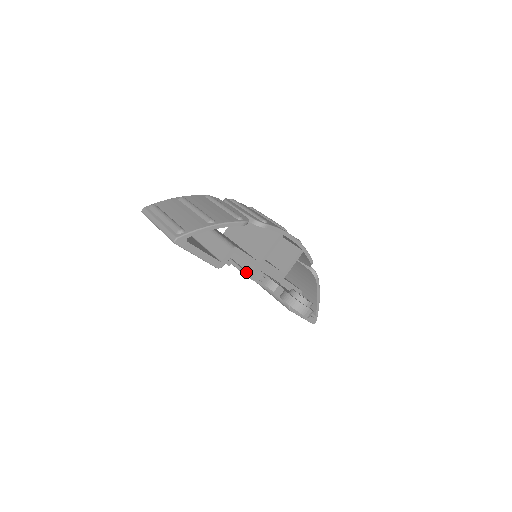
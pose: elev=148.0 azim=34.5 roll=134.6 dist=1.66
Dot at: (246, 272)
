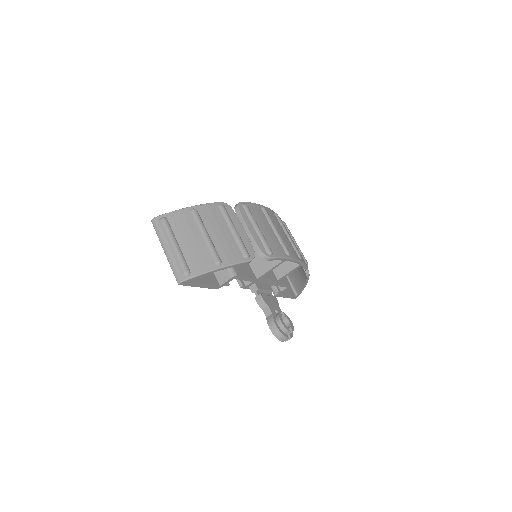
Dot at: (242, 286)
